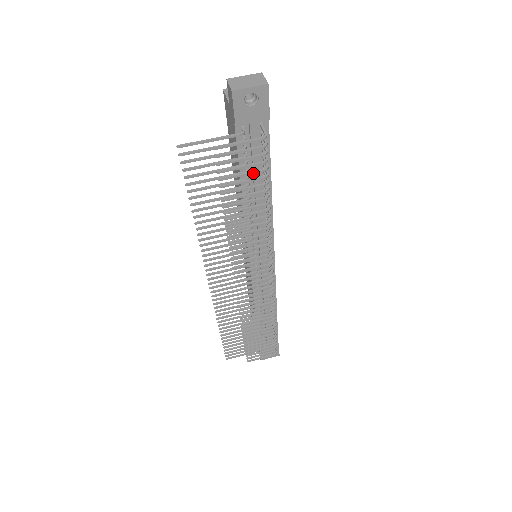
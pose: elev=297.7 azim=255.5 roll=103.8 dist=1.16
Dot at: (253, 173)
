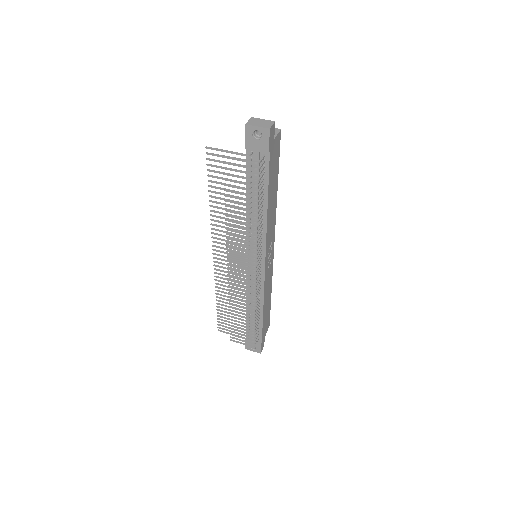
Dot at: (247, 184)
